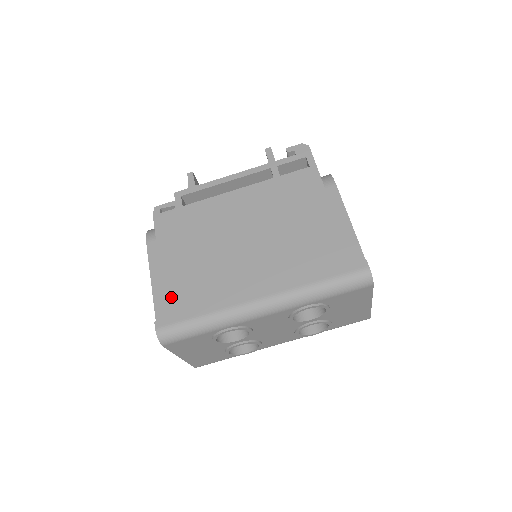
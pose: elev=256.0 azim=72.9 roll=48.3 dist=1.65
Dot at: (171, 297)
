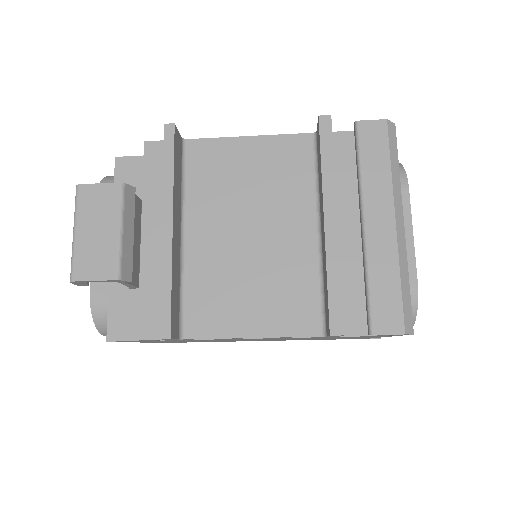
Dot at: occluded
